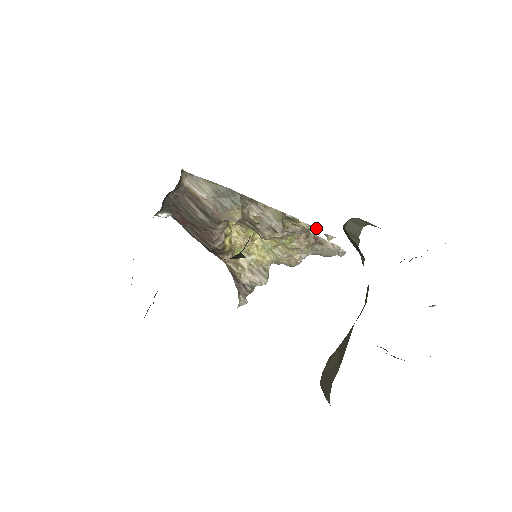
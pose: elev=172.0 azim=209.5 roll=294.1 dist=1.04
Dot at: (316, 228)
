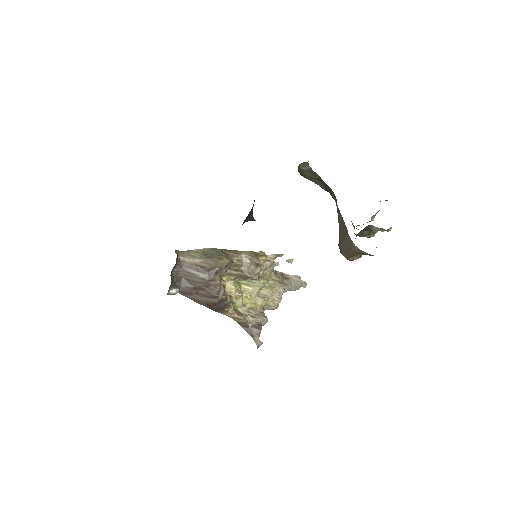
Dot at: (279, 255)
